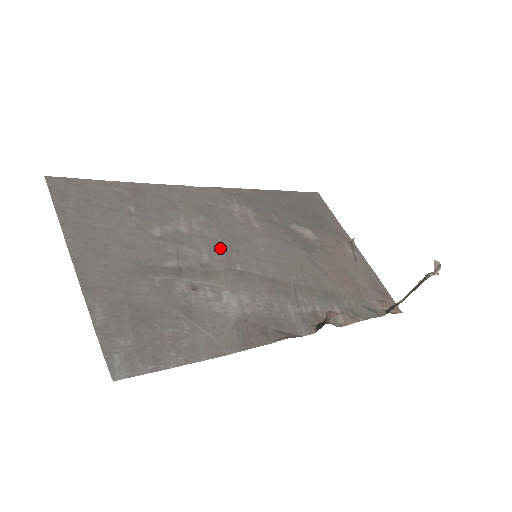
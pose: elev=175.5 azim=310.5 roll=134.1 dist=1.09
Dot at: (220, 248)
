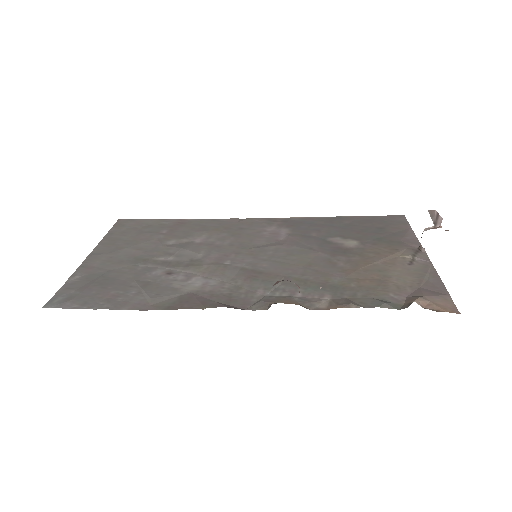
Dot at: (221, 251)
